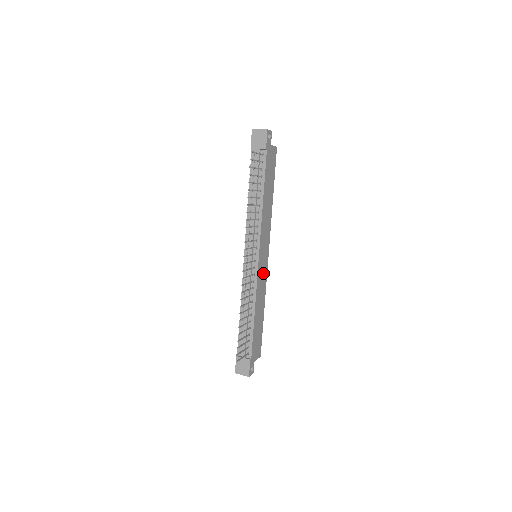
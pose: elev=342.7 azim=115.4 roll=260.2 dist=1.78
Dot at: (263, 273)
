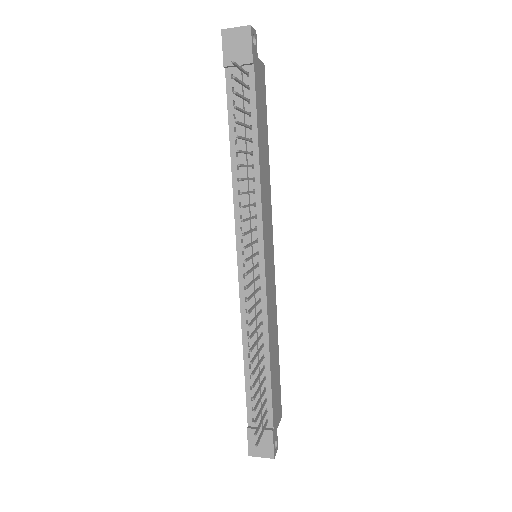
Dot at: (271, 283)
